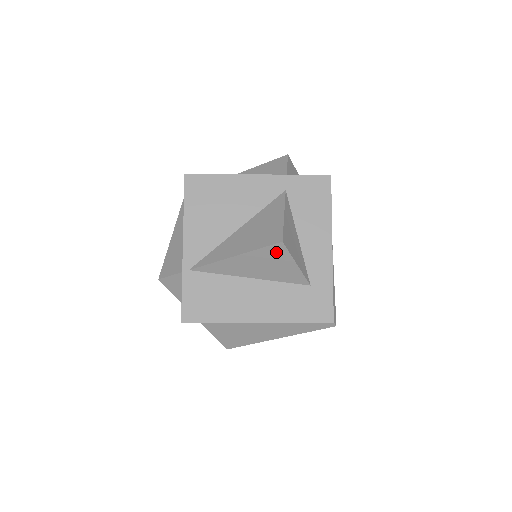
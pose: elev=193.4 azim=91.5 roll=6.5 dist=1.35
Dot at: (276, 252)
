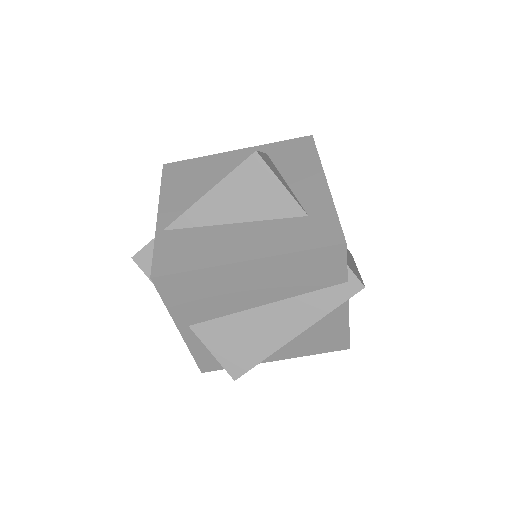
Dot at: (253, 170)
